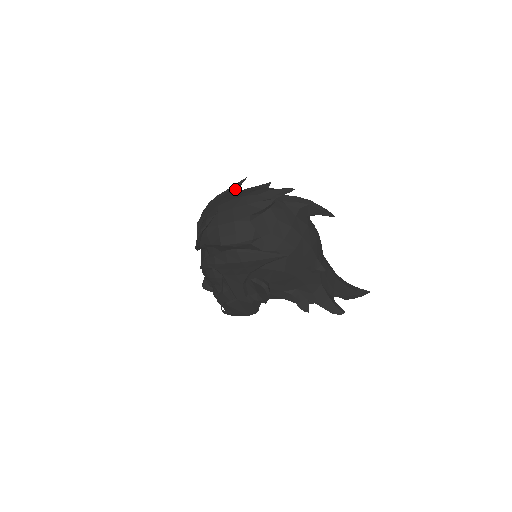
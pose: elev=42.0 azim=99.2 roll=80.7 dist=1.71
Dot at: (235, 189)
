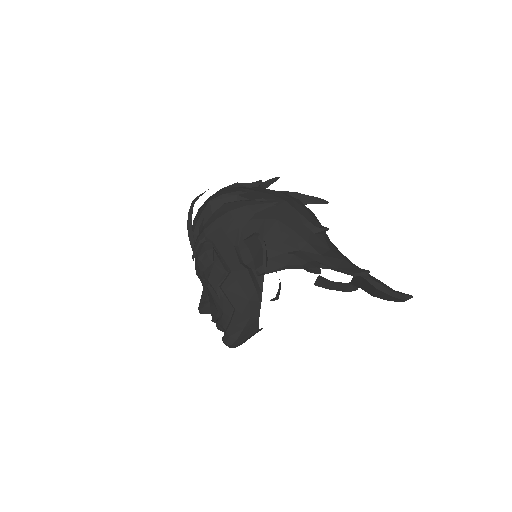
Dot at: occluded
